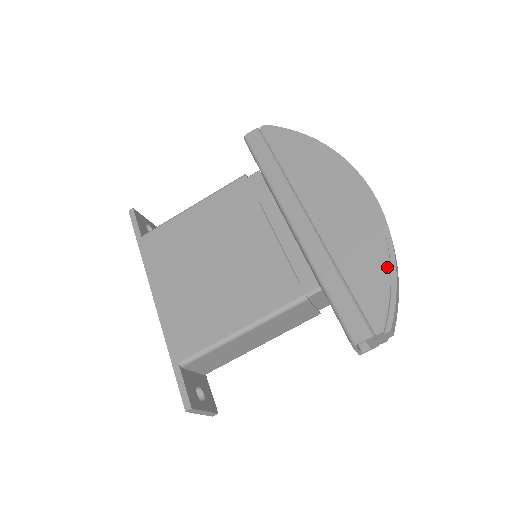
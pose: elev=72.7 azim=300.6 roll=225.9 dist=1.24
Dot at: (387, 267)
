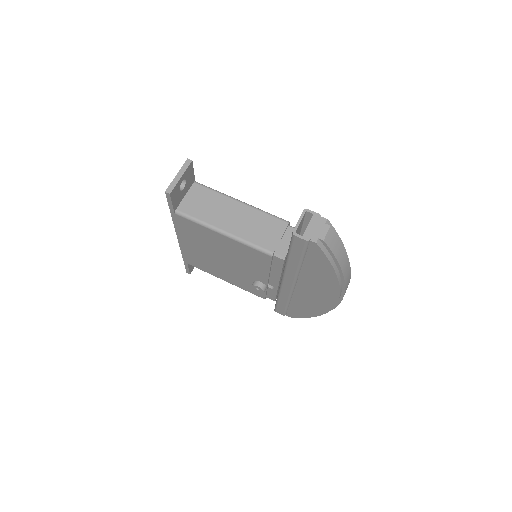
Dot at: occluded
